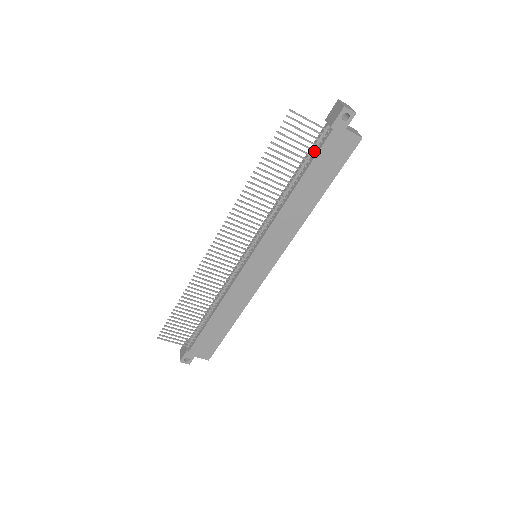
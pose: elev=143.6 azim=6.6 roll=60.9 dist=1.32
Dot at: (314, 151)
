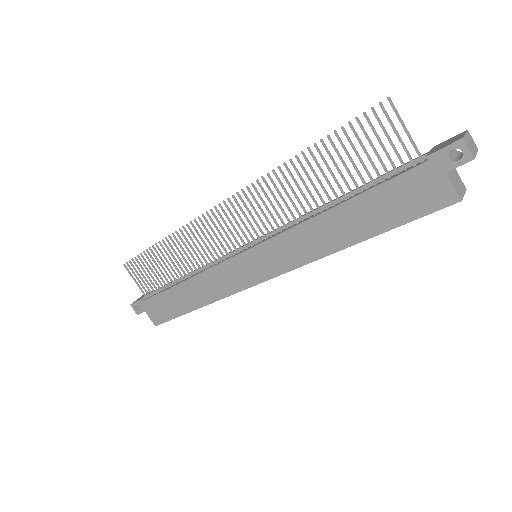
Dot at: (388, 175)
